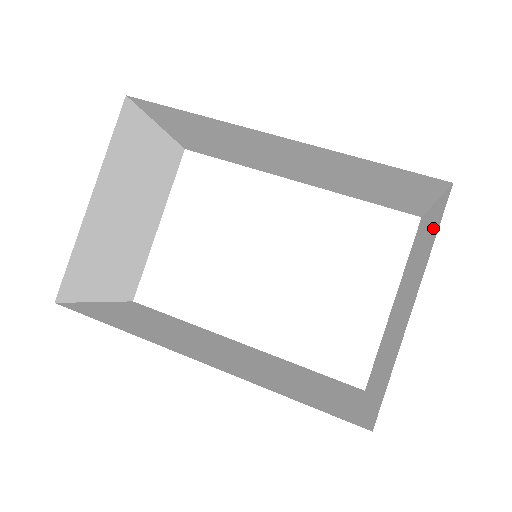
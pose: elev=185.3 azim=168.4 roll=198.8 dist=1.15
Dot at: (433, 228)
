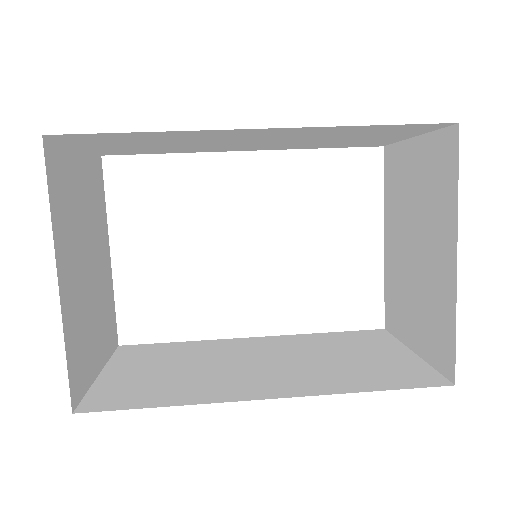
Dot at: (439, 171)
